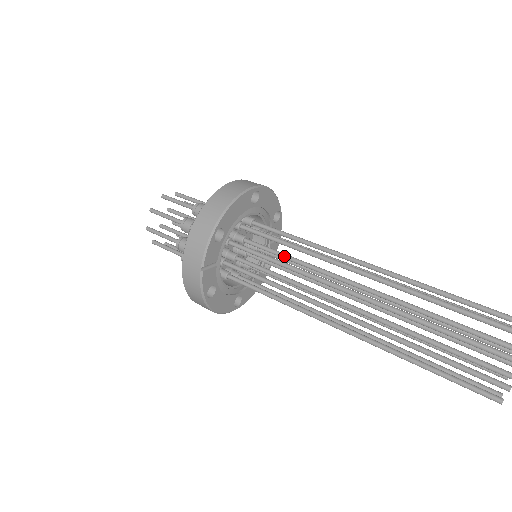
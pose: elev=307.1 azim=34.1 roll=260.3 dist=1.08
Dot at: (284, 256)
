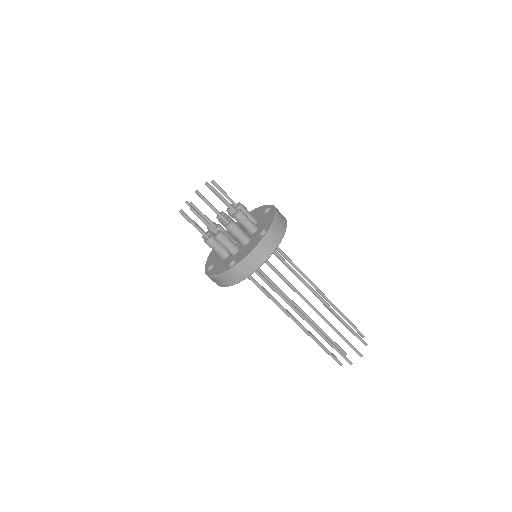
Dot at: occluded
